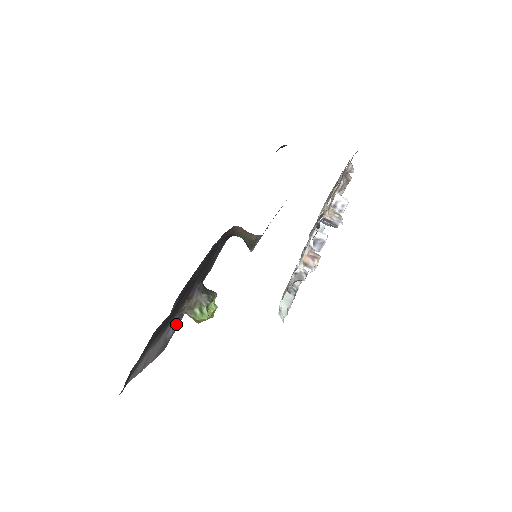
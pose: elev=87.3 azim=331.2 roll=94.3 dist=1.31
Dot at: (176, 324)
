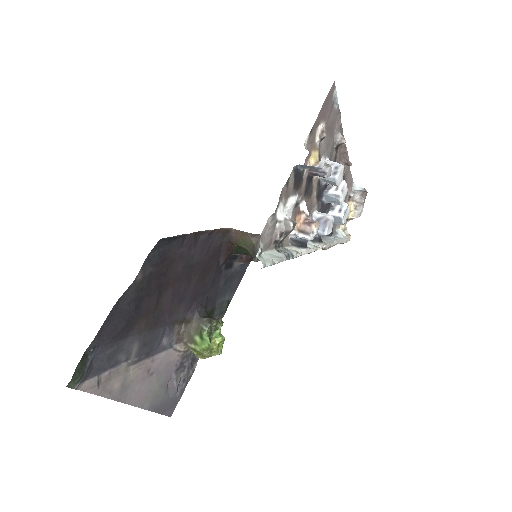
Dot at: (184, 378)
